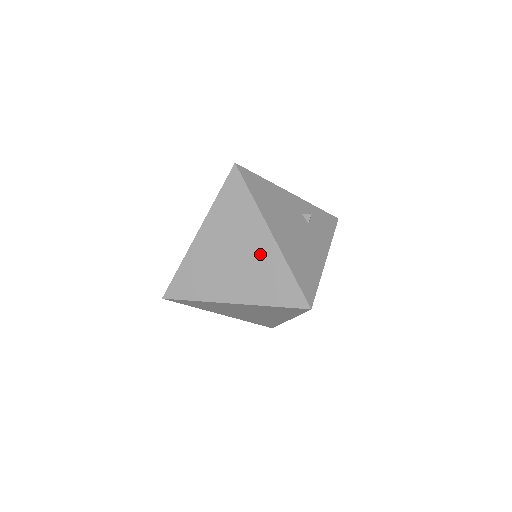
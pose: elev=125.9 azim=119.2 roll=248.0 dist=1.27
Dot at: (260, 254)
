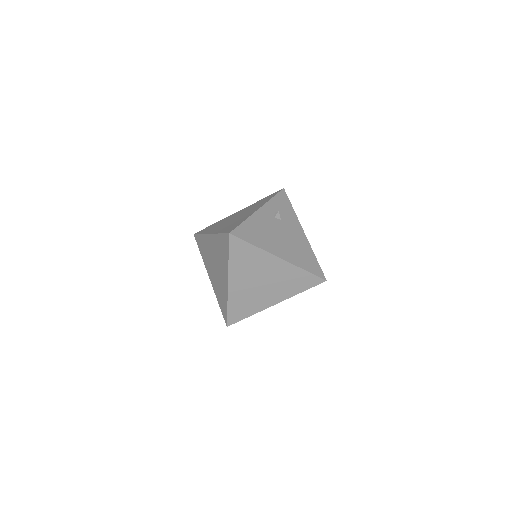
Dot at: (279, 272)
